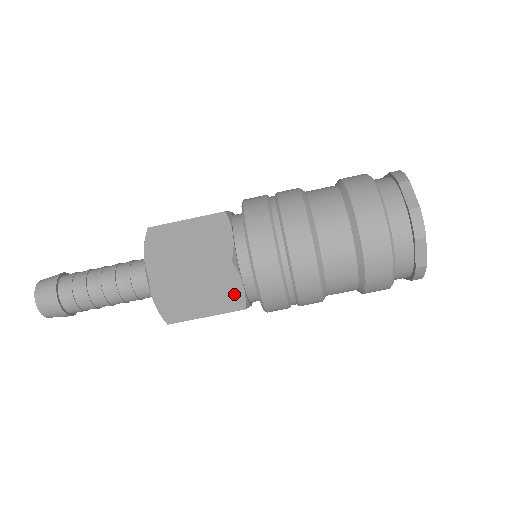
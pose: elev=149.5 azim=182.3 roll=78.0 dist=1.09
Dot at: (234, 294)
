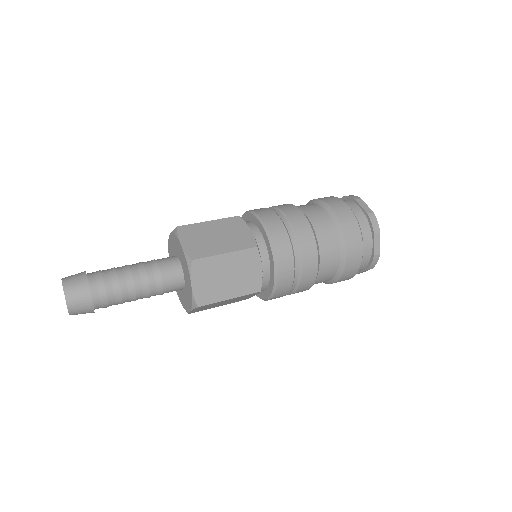
Dot at: occluded
